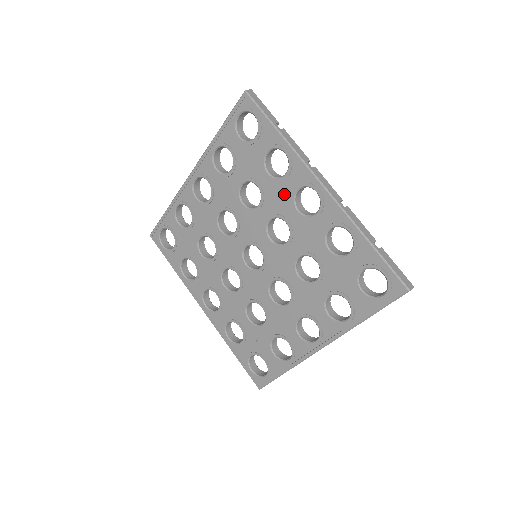
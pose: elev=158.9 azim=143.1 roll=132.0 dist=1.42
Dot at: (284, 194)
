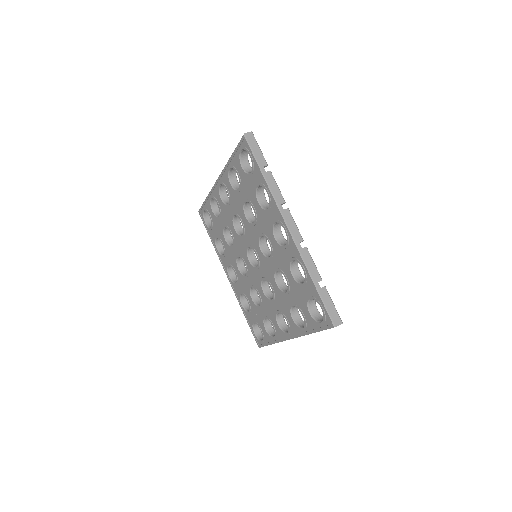
Dot at: (267, 222)
